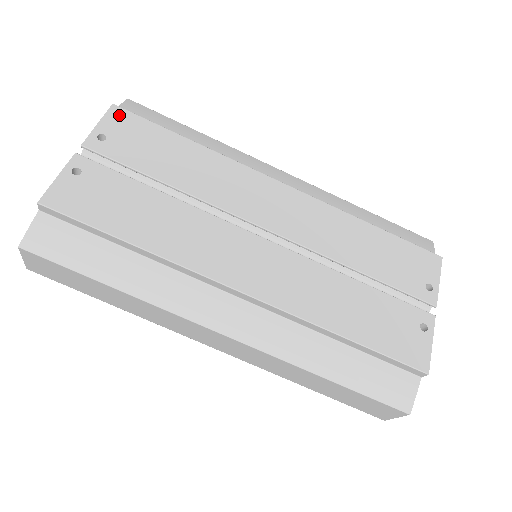
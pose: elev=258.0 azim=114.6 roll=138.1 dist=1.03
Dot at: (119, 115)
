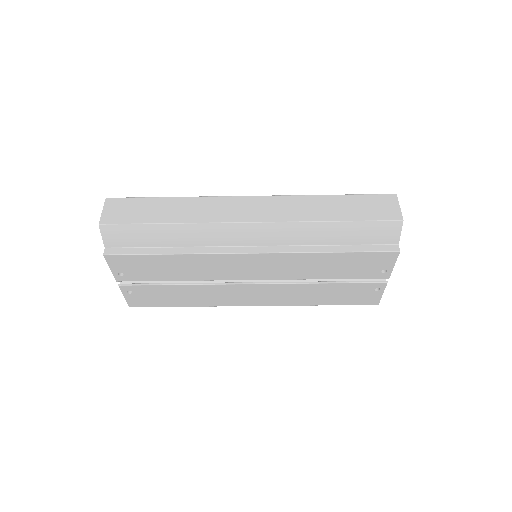
Dot at: (115, 260)
